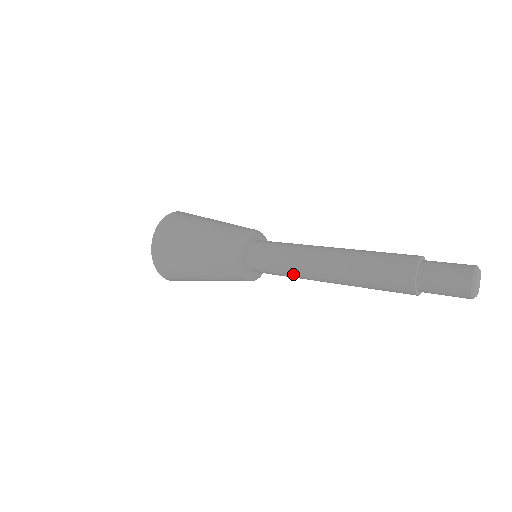
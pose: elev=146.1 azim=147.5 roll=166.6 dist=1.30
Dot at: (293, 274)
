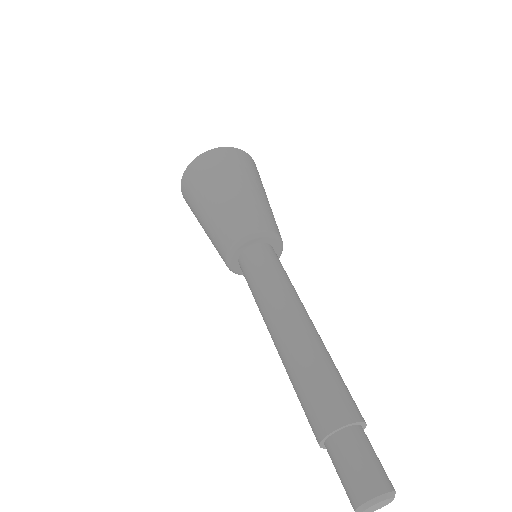
Dot at: occluded
